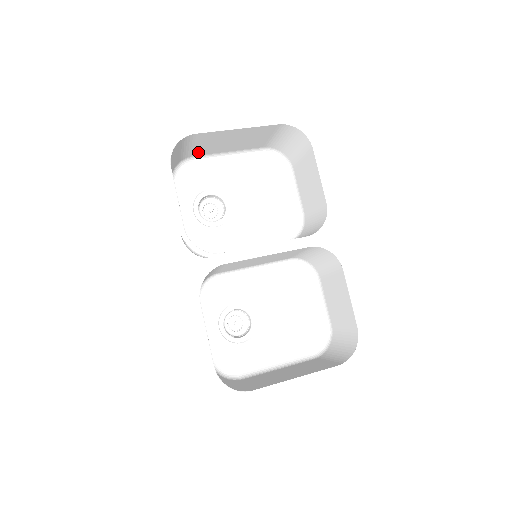
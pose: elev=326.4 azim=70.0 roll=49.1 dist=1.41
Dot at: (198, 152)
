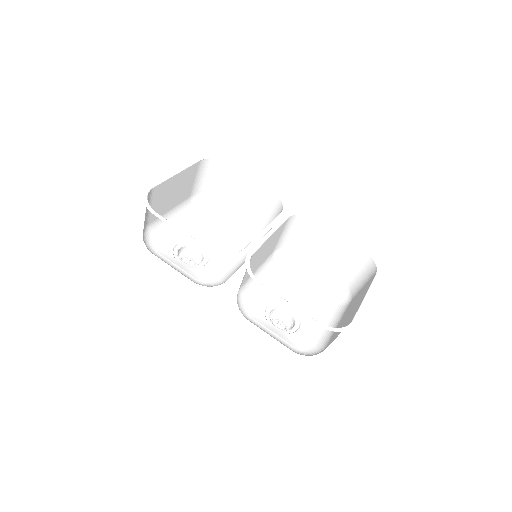
Dot at: (152, 216)
